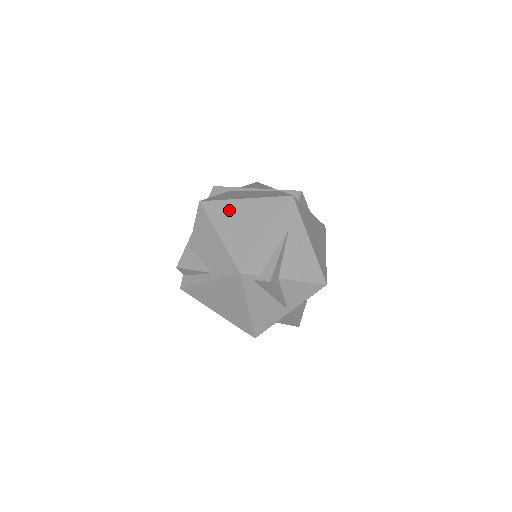
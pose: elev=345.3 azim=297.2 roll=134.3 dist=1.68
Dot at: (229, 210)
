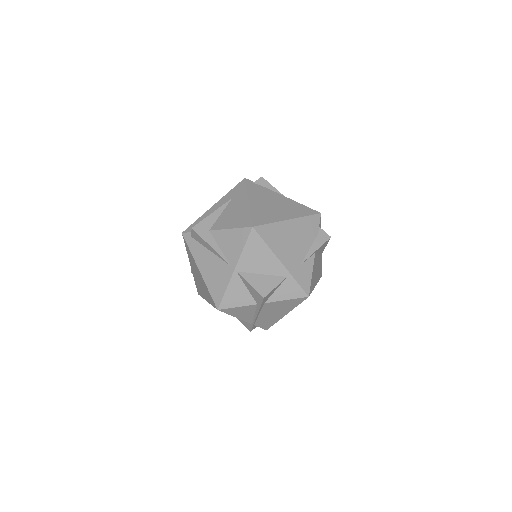
Dot at: occluded
